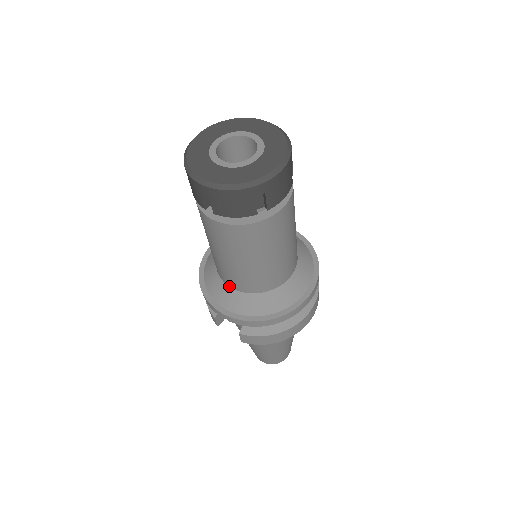
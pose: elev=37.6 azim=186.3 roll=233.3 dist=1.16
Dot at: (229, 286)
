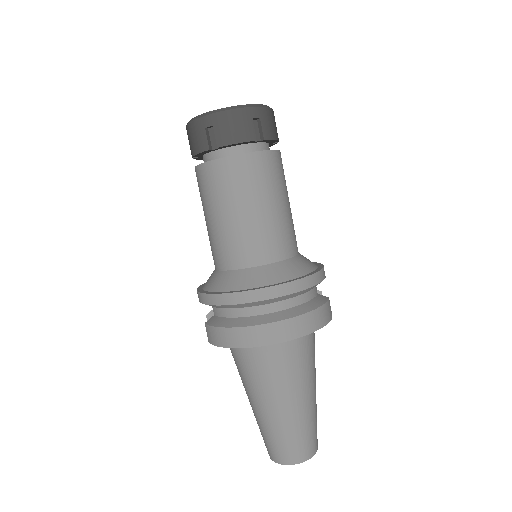
Dot at: occluded
